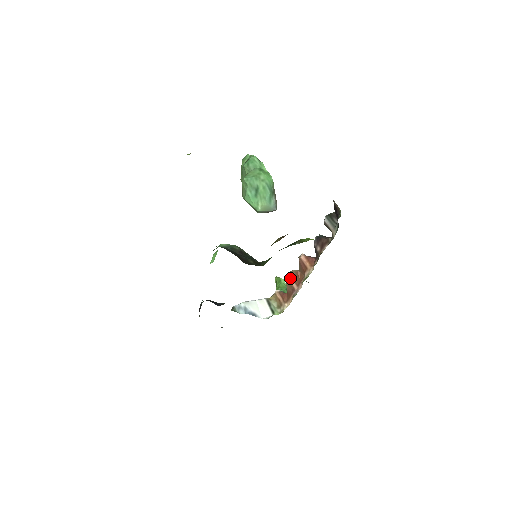
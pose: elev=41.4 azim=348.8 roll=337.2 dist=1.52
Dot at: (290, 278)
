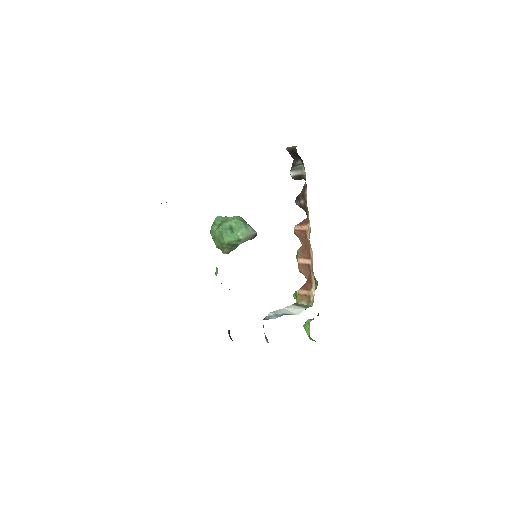
Dot at: (299, 260)
